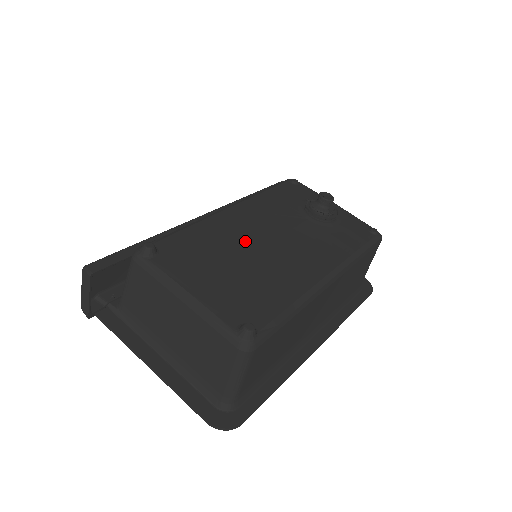
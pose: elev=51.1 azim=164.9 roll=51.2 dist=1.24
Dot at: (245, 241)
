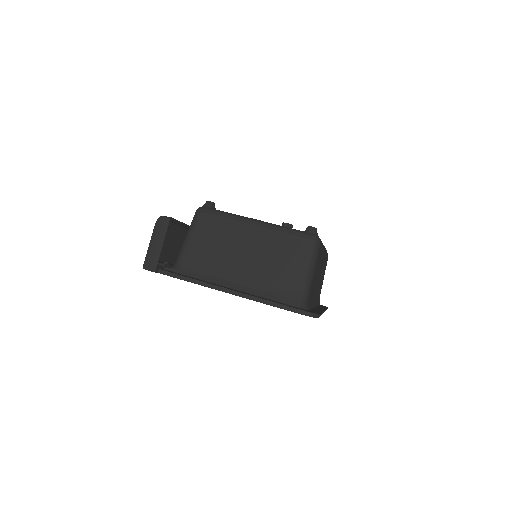
Dot at: occluded
